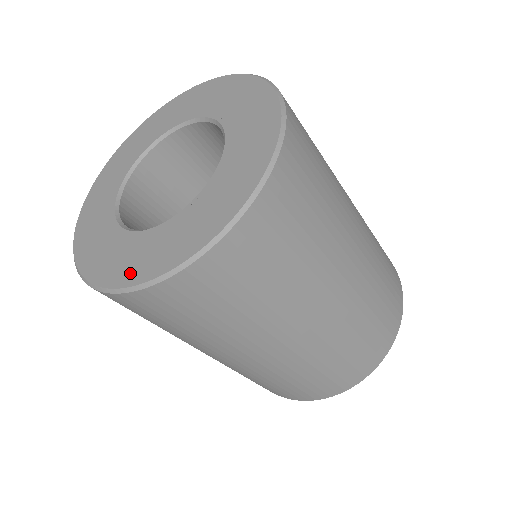
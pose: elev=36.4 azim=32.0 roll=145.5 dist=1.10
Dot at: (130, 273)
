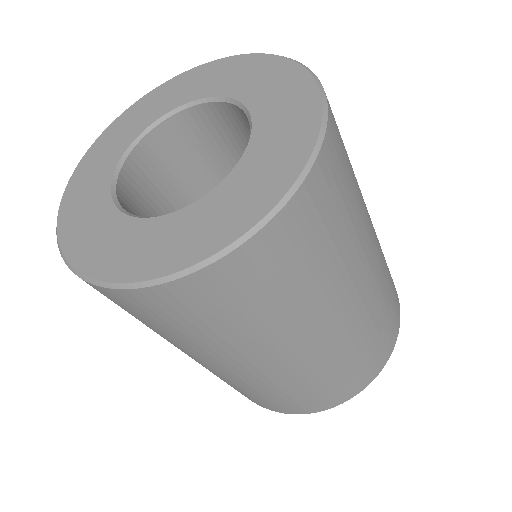
Dot at: (207, 242)
